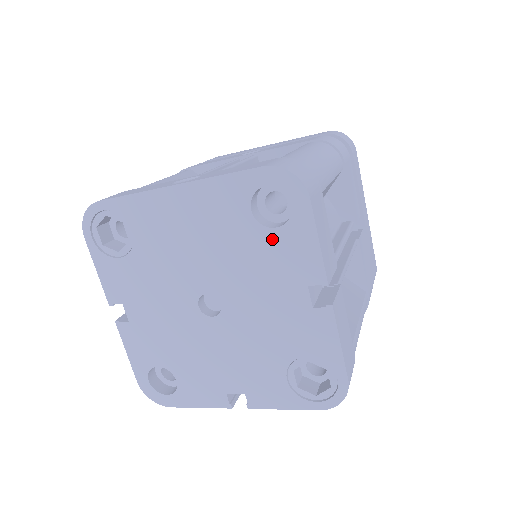
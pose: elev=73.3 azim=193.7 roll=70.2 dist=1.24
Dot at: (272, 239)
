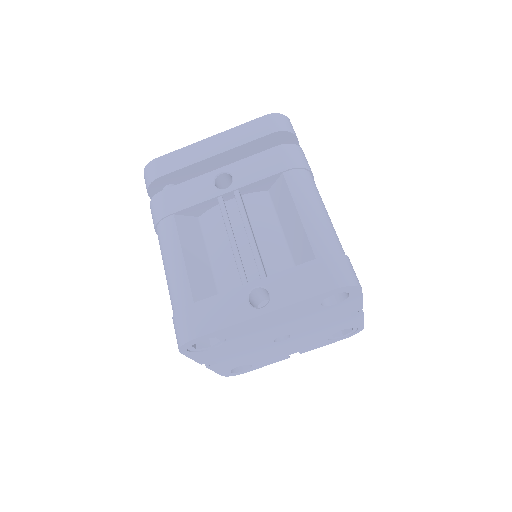
Dot at: (332, 308)
